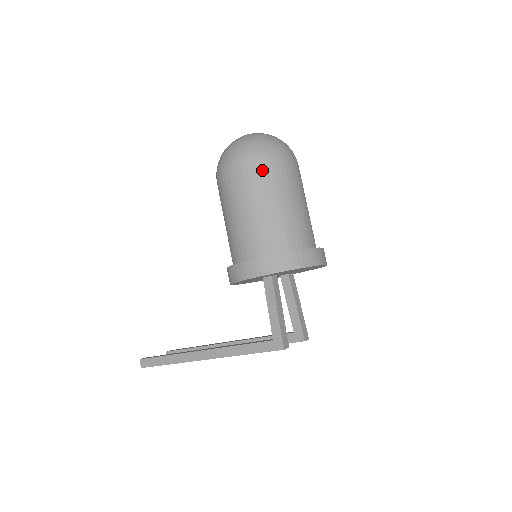
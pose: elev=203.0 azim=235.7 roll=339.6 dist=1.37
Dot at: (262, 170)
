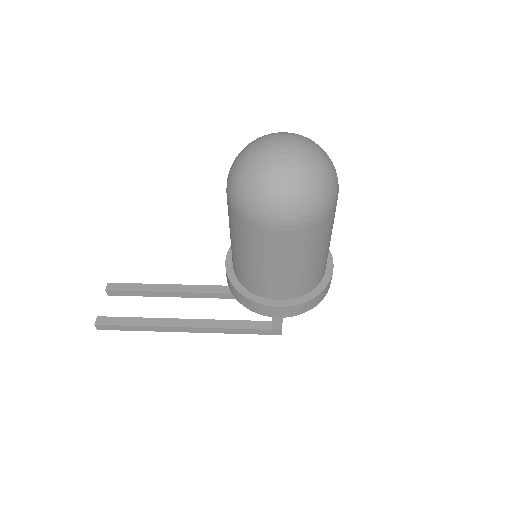
Dot at: (316, 230)
